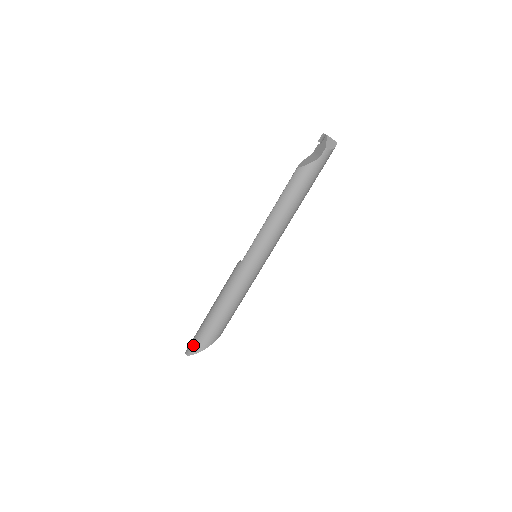
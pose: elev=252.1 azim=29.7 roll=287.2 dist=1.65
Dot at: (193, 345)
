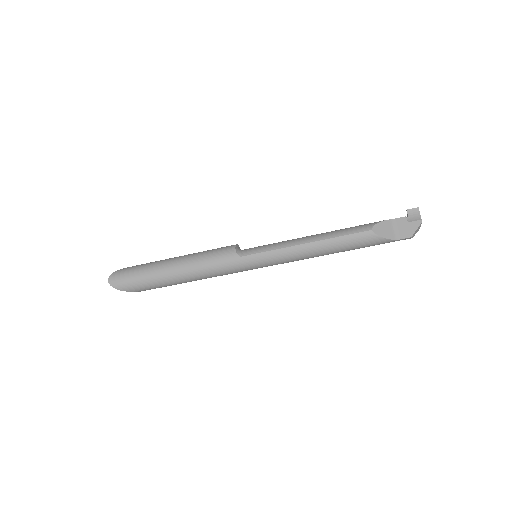
Dot at: (124, 282)
